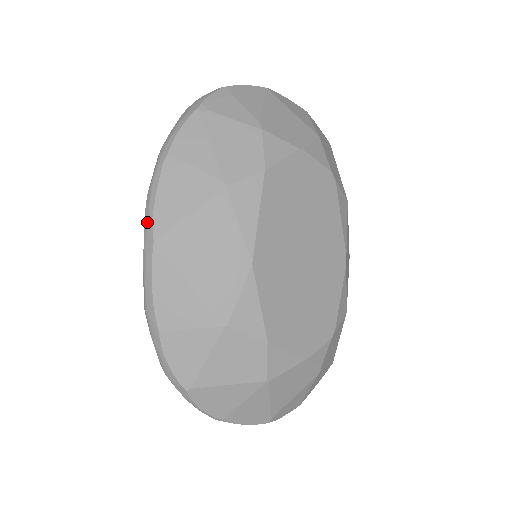
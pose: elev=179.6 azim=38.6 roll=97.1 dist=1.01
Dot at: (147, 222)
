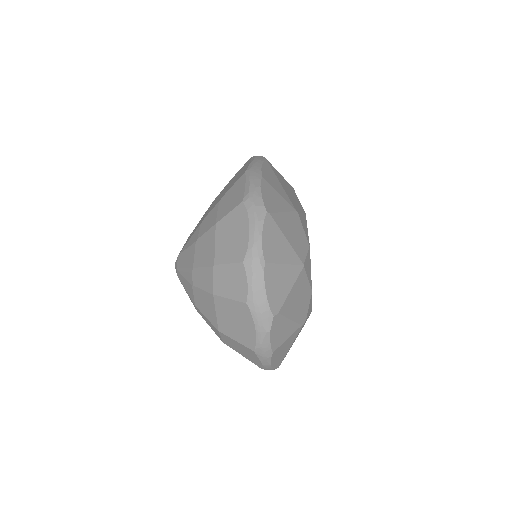
Dot at: (259, 156)
